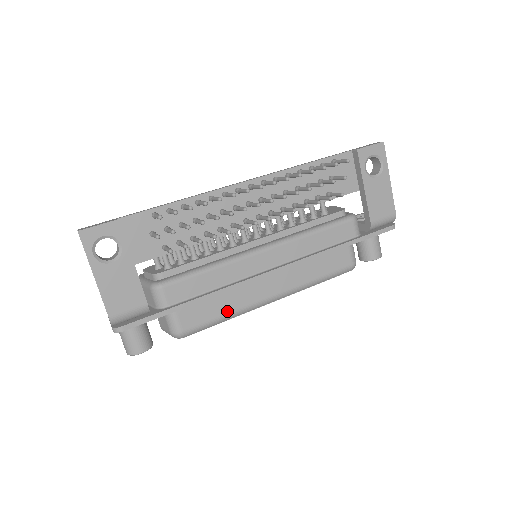
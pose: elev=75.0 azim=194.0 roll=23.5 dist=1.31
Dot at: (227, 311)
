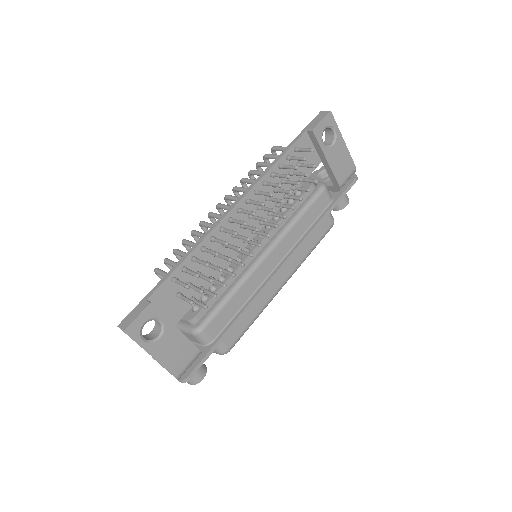
Dot at: (254, 315)
